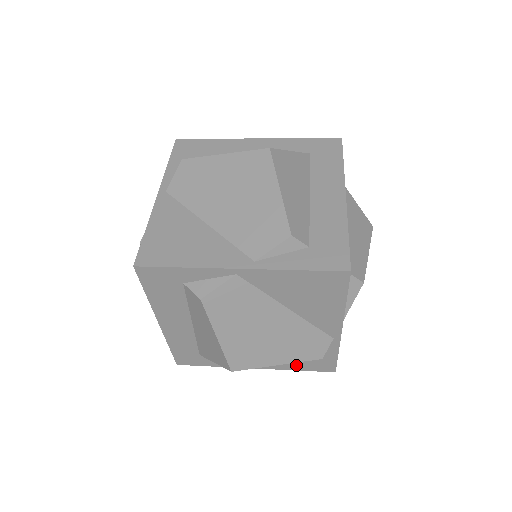
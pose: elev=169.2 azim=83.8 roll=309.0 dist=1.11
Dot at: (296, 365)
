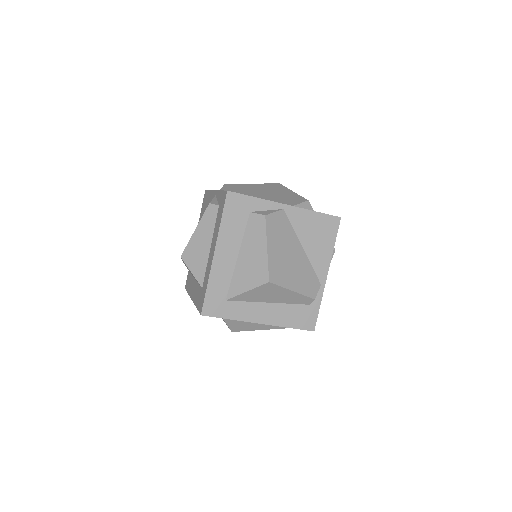
Dot at: (290, 320)
